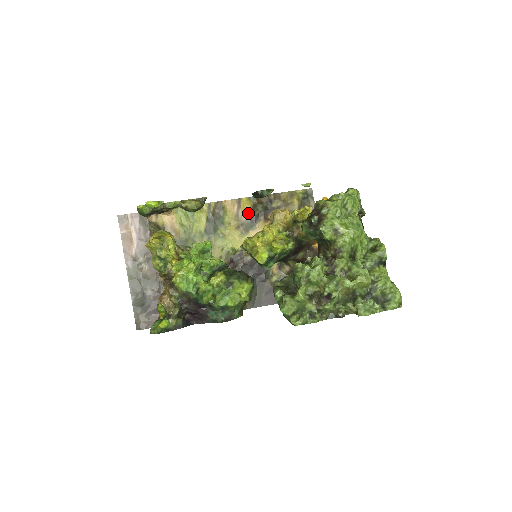
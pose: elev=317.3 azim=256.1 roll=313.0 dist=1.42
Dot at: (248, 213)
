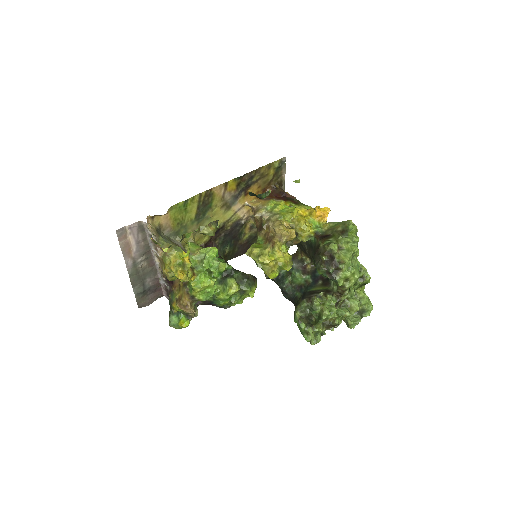
Dot at: (232, 192)
